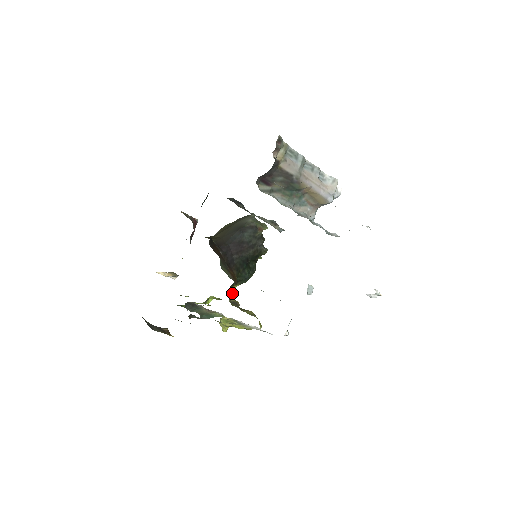
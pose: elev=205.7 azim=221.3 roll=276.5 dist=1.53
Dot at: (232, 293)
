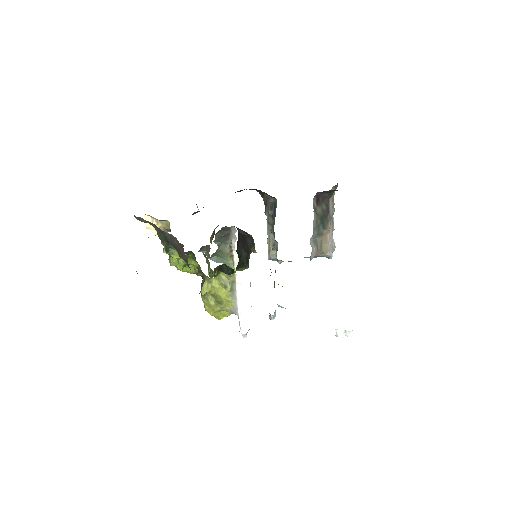
Dot at: occluded
